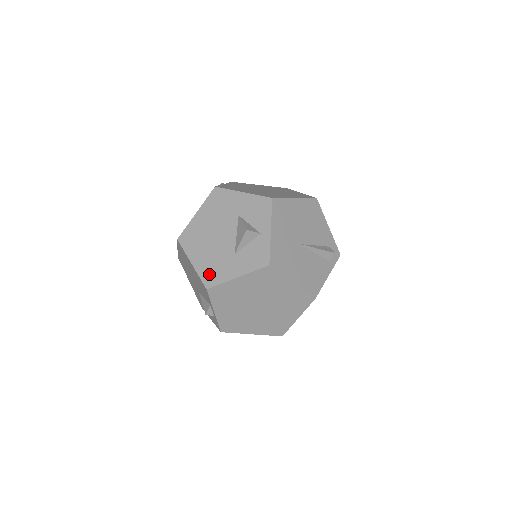
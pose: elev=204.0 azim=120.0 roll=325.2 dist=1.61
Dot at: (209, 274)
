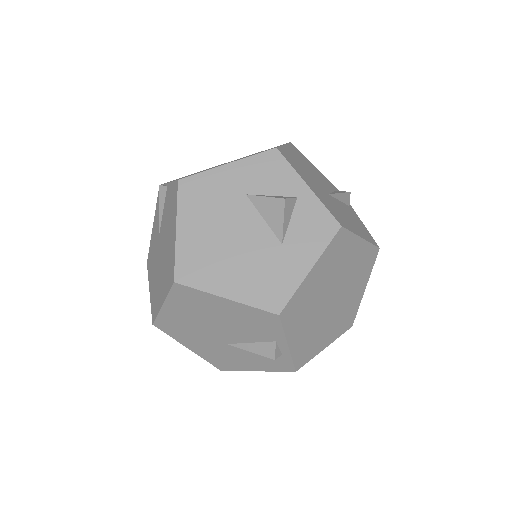
Dot at: (266, 293)
